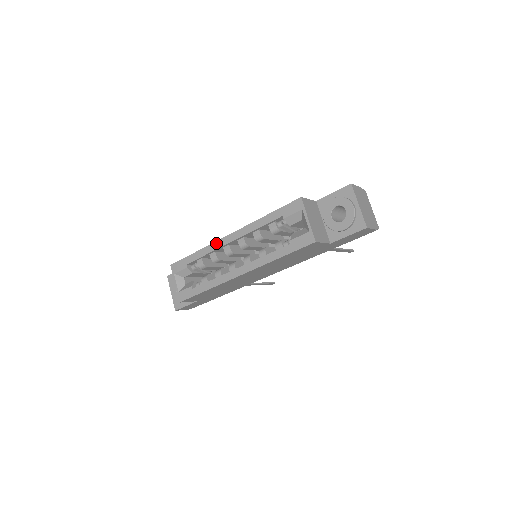
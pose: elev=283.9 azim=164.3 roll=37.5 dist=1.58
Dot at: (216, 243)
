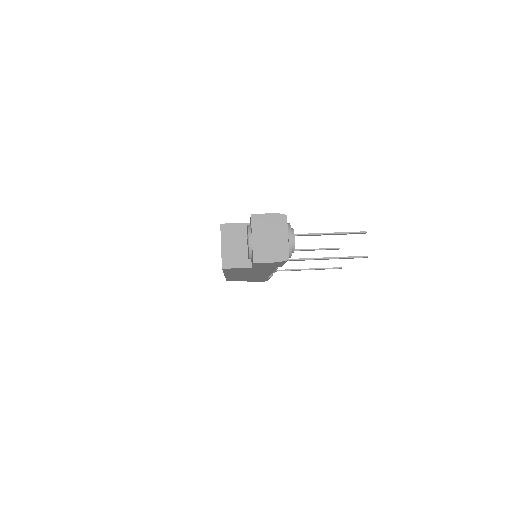
Dot at: occluded
